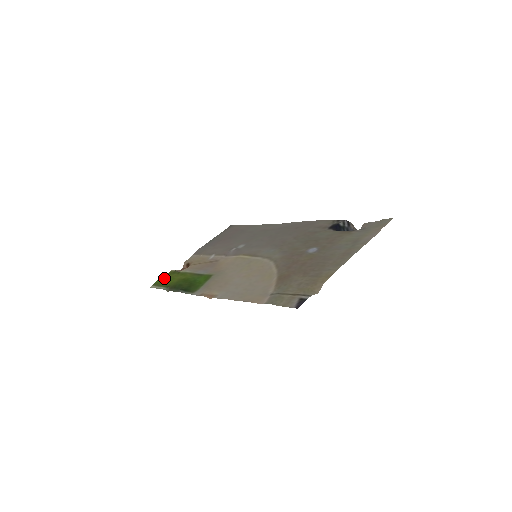
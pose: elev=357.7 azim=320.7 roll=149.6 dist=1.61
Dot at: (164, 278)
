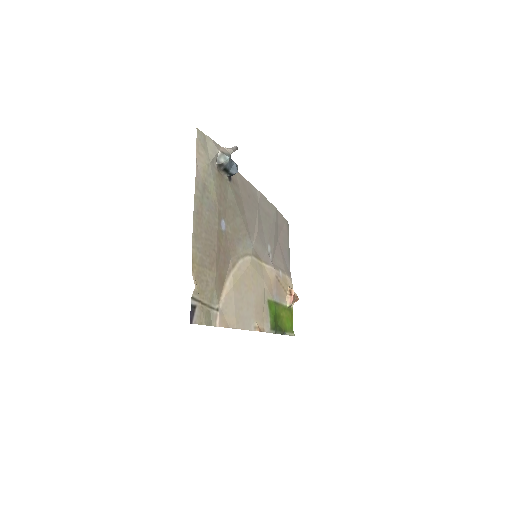
Dot at: (291, 321)
